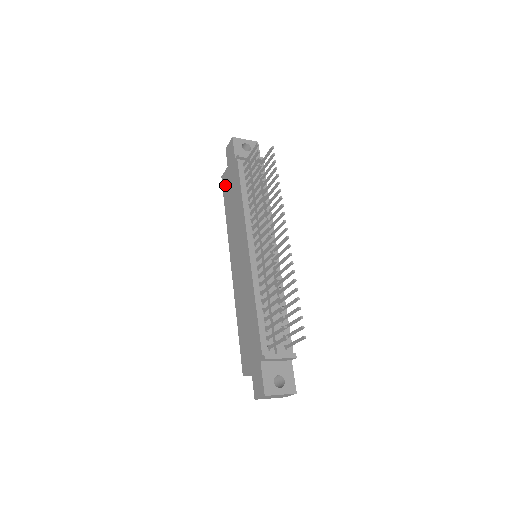
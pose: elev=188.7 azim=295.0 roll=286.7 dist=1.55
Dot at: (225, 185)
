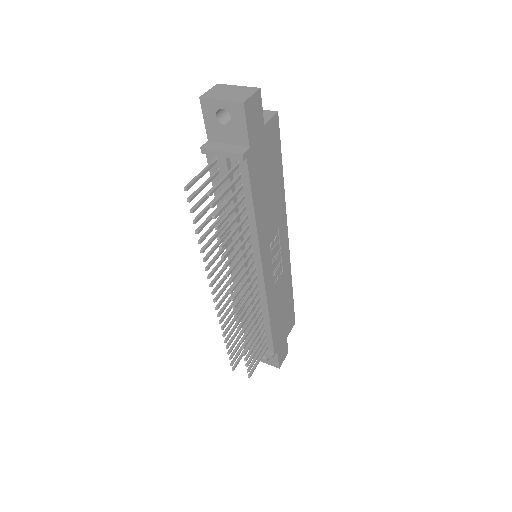
Dot at: occluded
